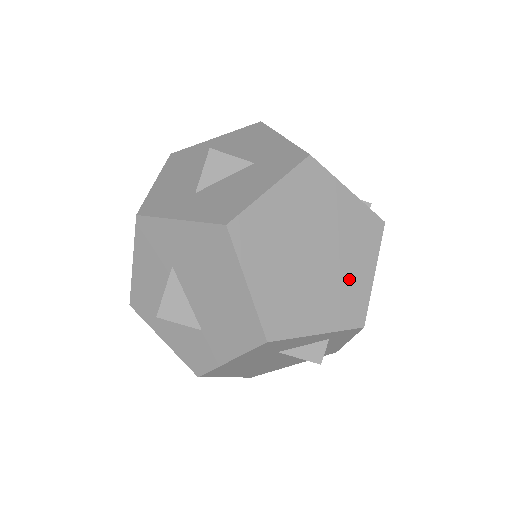
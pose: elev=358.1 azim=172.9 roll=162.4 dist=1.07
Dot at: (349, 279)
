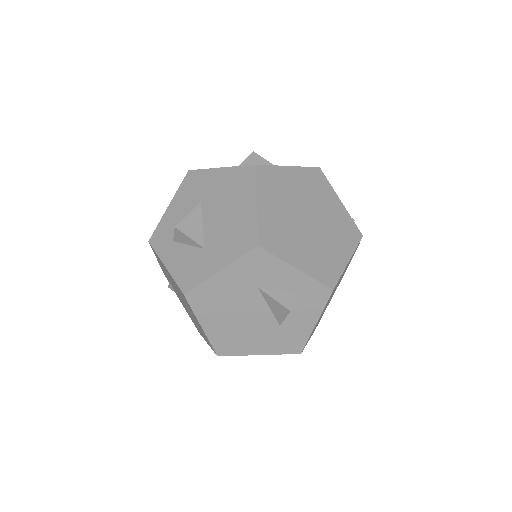
Dot at: (329, 251)
